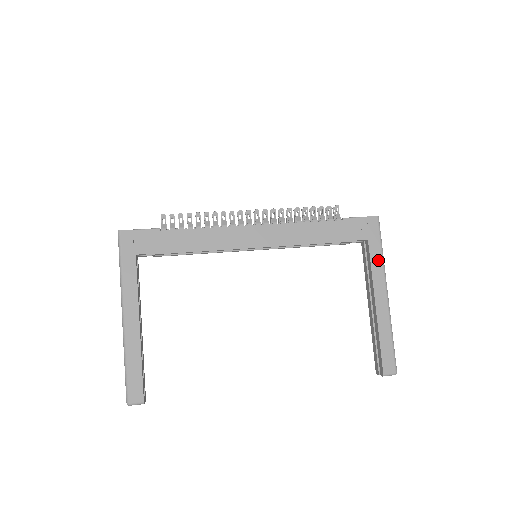
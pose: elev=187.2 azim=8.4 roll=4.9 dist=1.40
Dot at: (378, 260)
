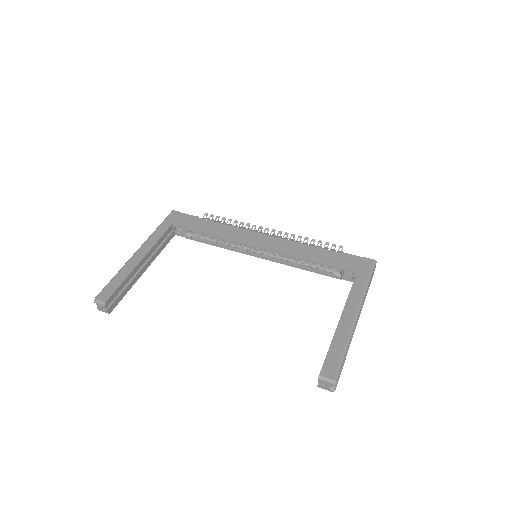
Dot at: (360, 287)
